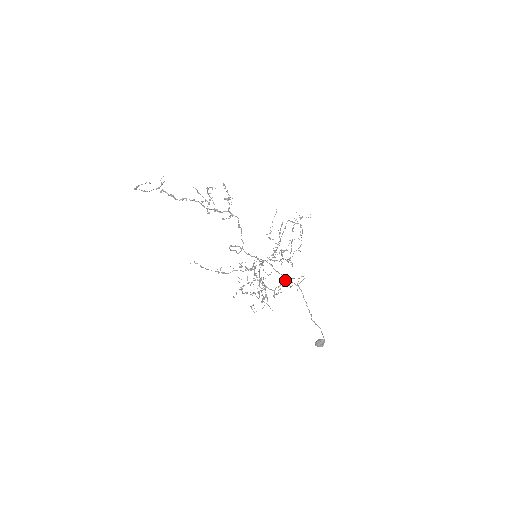
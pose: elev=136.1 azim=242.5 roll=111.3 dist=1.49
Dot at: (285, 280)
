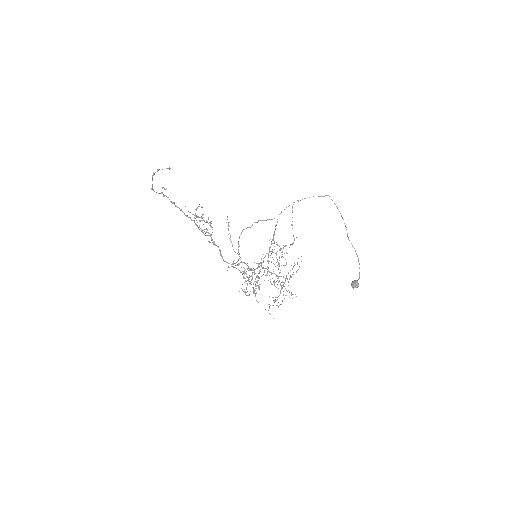
Dot at: (283, 284)
